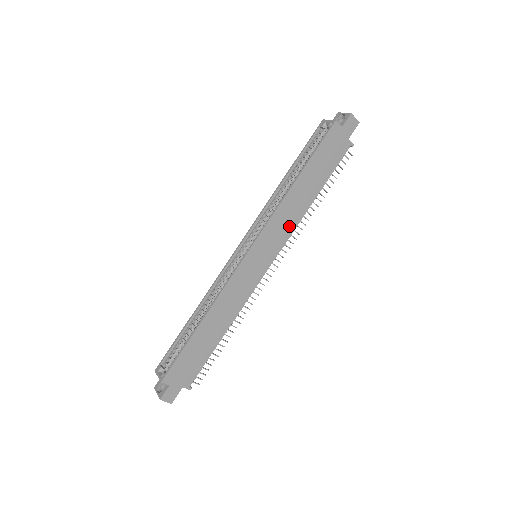
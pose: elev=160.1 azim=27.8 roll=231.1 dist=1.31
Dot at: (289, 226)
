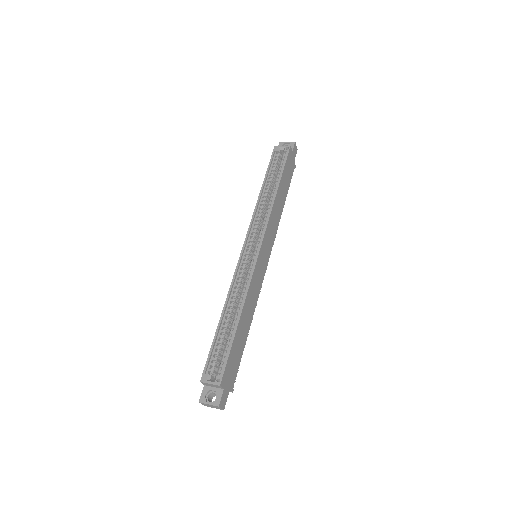
Dot at: (275, 228)
